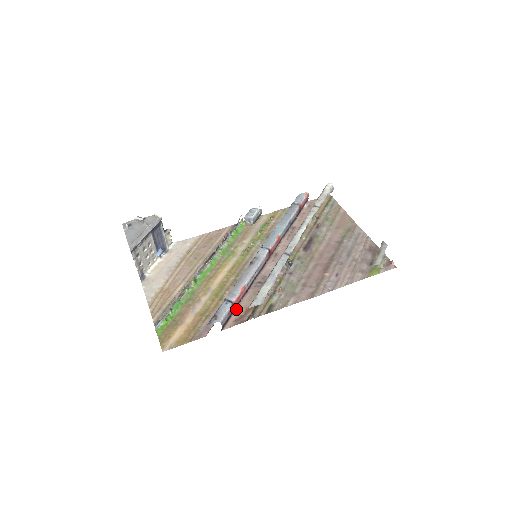
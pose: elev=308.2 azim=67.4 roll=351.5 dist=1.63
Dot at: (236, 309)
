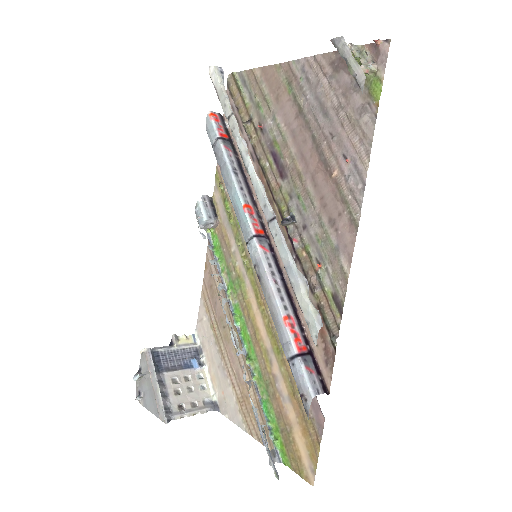
Dot at: (311, 347)
